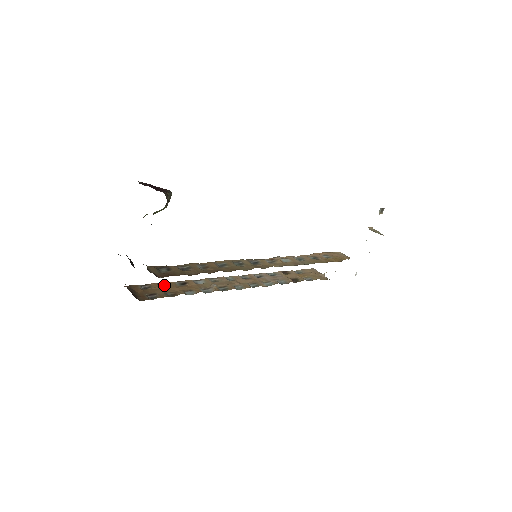
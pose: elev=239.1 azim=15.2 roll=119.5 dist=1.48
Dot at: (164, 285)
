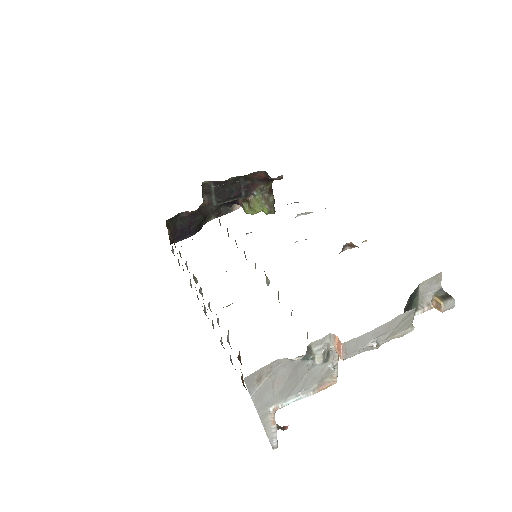
Dot at: occluded
